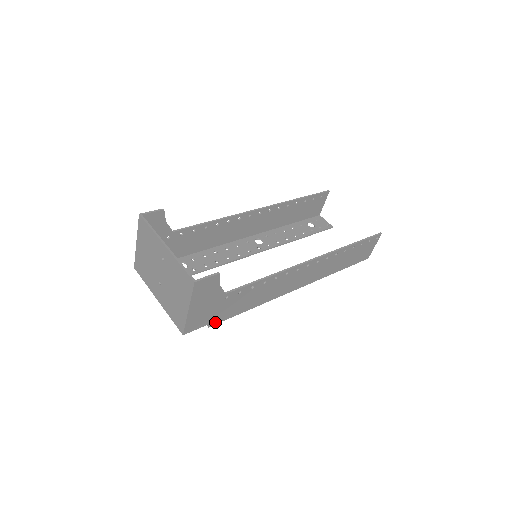
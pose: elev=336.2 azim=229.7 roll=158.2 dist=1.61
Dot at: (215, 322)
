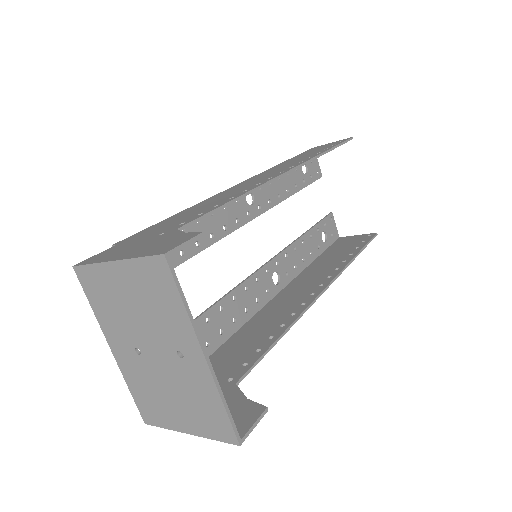
Dot at: occluded
